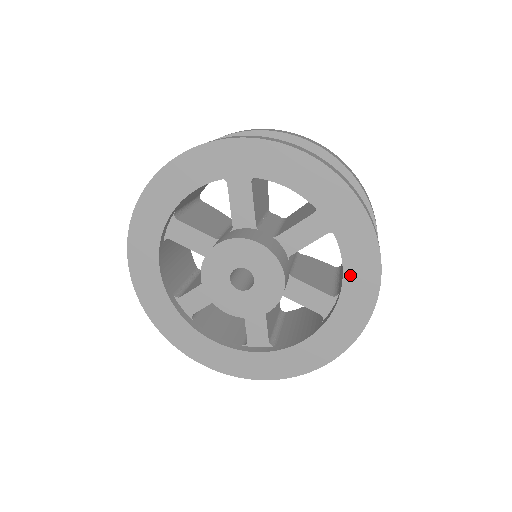
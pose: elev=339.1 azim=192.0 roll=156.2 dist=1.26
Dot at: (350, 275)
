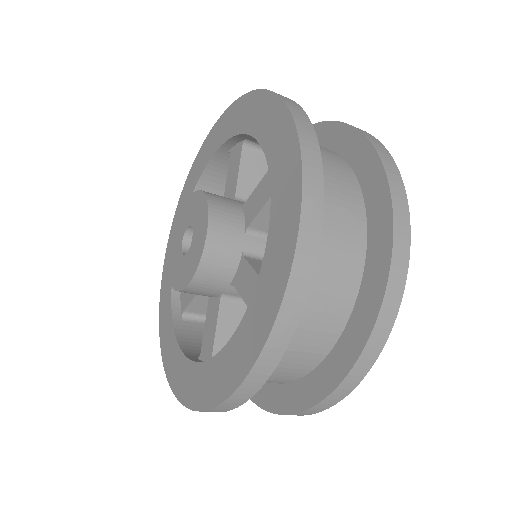
Dot at: (273, 237)
